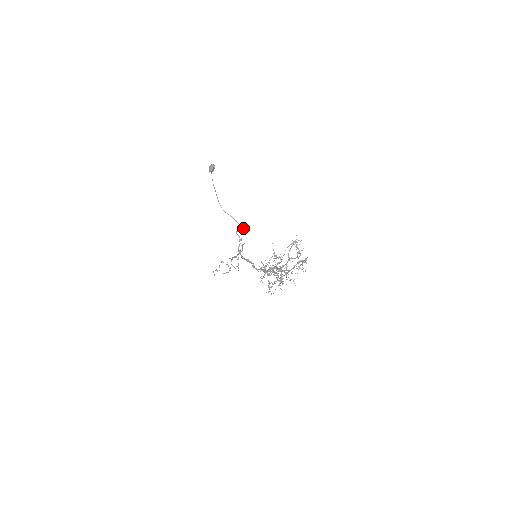
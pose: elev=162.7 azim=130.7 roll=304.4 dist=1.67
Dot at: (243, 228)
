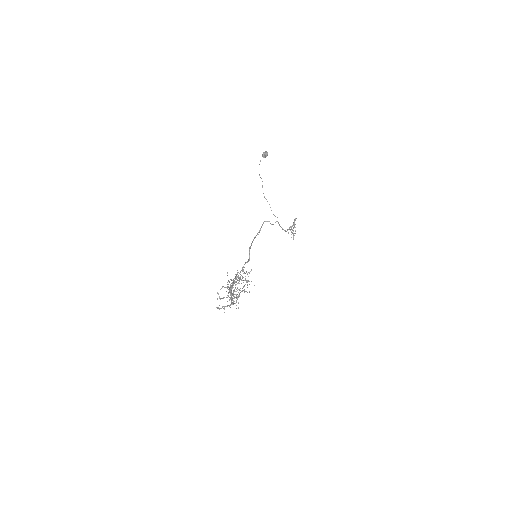
Dot at: occluded
